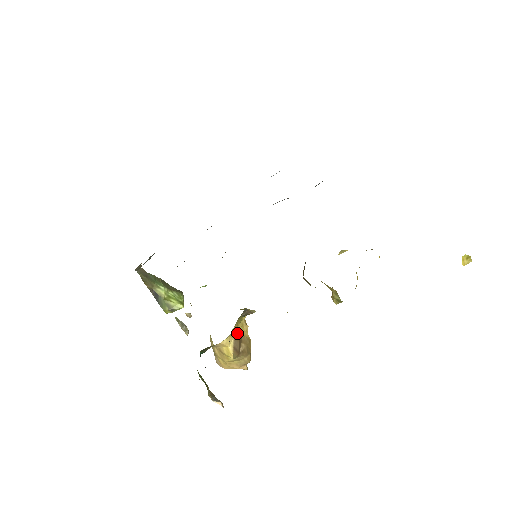
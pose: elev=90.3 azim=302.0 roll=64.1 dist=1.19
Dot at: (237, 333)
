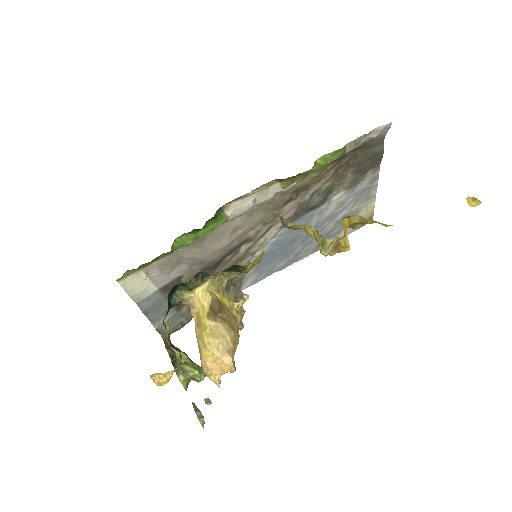
Dot at: (219, 300)
